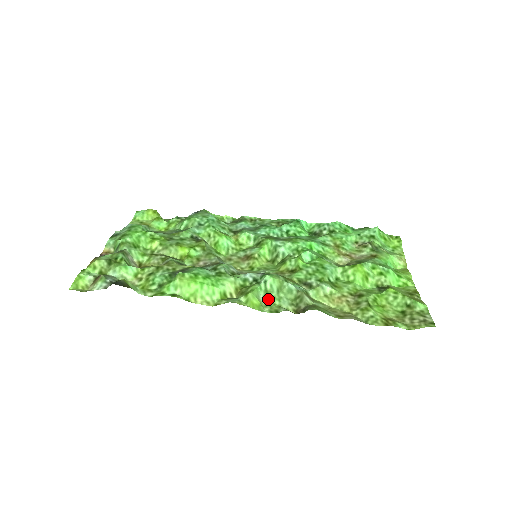
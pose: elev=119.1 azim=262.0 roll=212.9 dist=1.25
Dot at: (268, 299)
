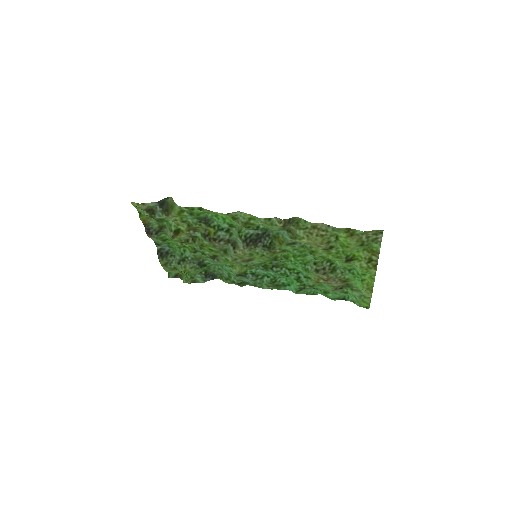
Dot at: (264, 226)
